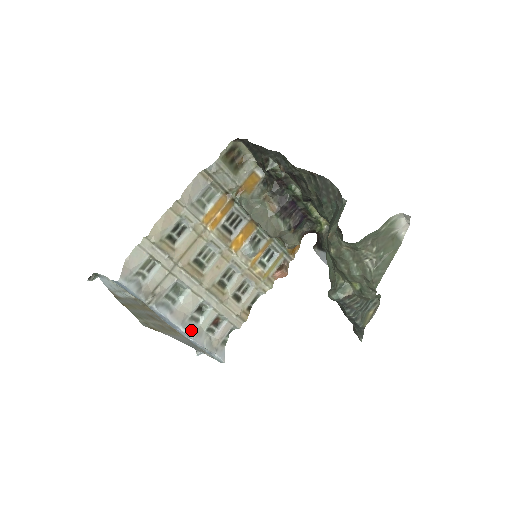
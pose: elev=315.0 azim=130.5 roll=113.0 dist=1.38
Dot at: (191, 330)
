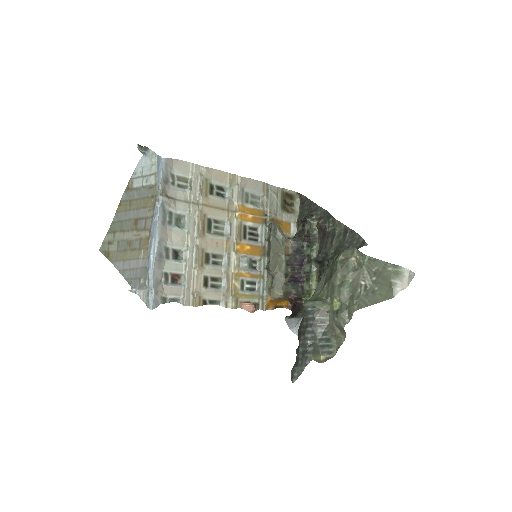
Dot at: (159, 253)
